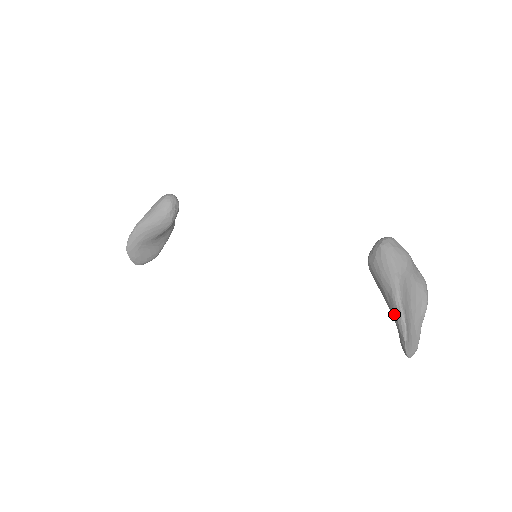
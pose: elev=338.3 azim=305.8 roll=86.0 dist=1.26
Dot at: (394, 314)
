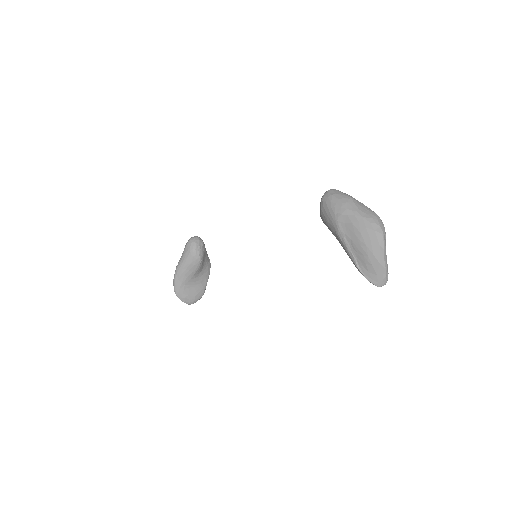
Dot at: (344, 249)
